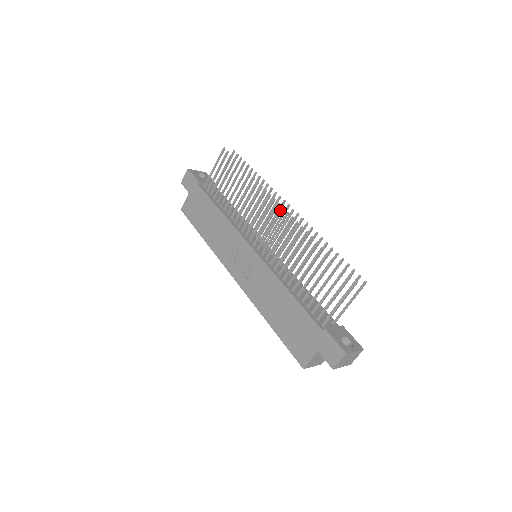
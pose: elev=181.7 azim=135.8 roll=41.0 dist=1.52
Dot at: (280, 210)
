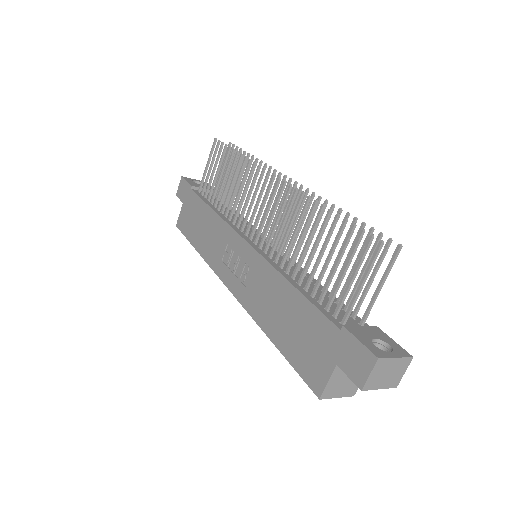
Dot at: (276, 182)
